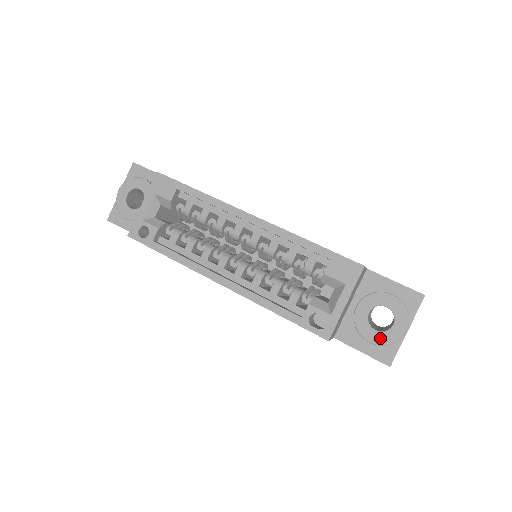
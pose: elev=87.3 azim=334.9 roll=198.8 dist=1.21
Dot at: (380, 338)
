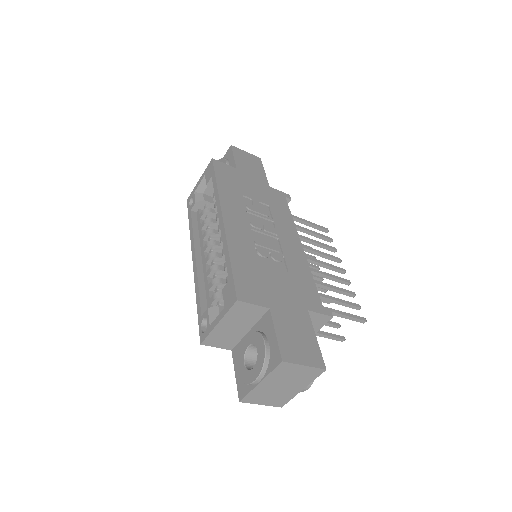
Dot at: (242, 372)
